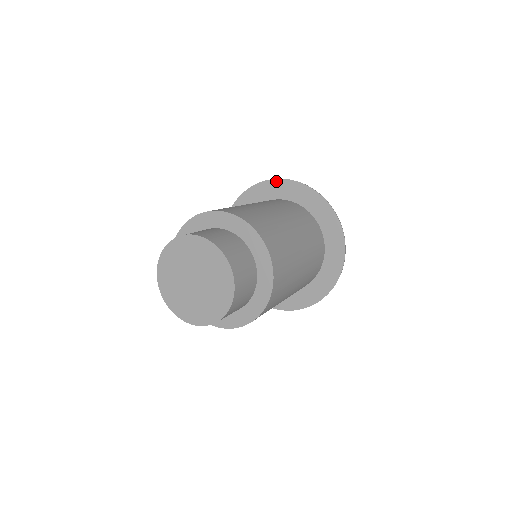
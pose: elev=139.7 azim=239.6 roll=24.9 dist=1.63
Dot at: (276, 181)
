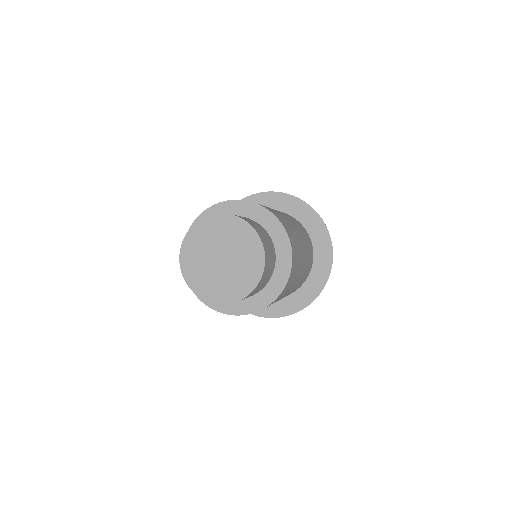
Dot at: (260, 195)
